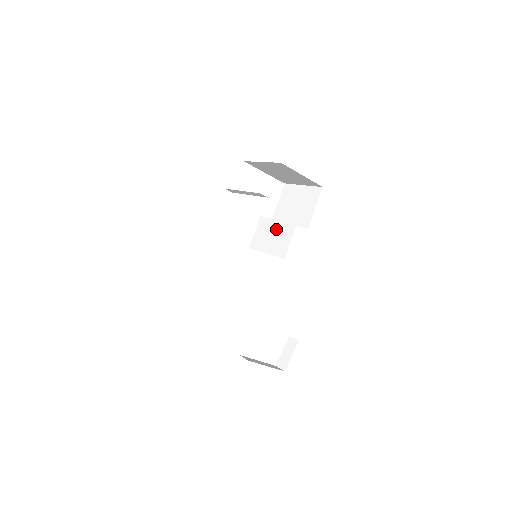
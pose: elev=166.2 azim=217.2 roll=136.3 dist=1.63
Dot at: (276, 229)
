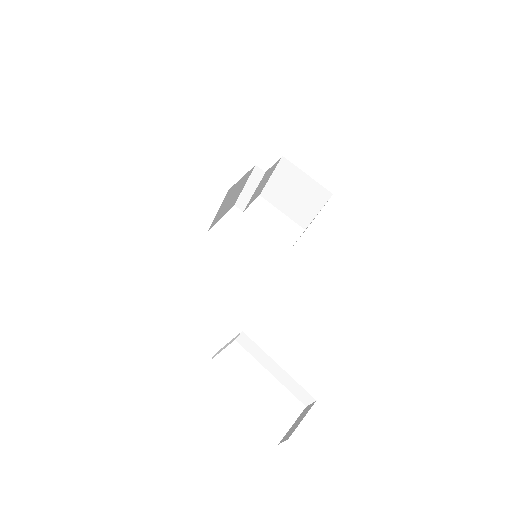
Dot at: occluded
